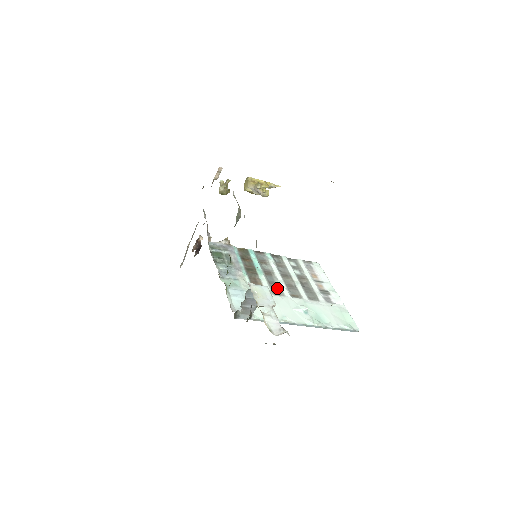
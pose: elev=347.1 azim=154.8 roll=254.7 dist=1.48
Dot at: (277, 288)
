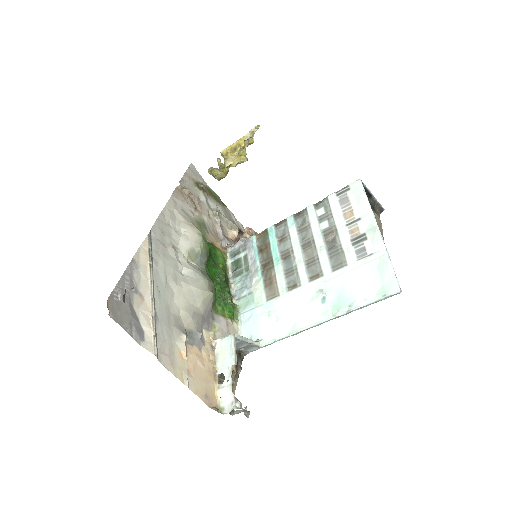
Dot at: (294, 276)
